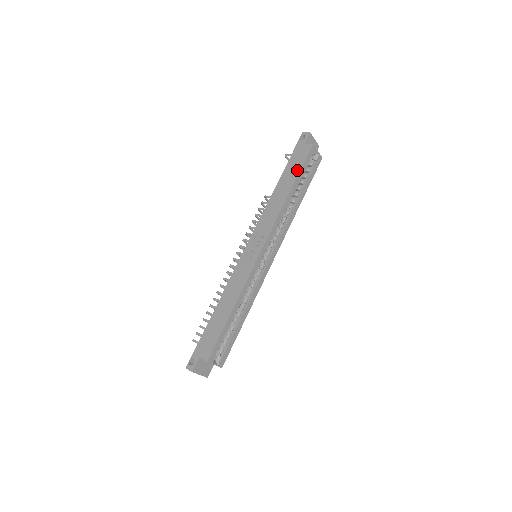
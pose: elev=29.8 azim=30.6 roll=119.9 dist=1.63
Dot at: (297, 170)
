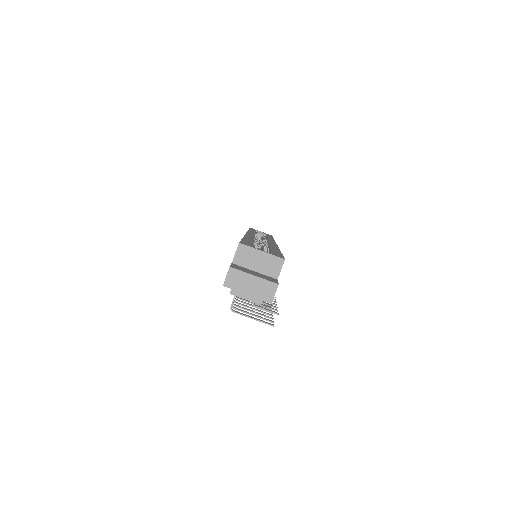
Dot at: occluded
